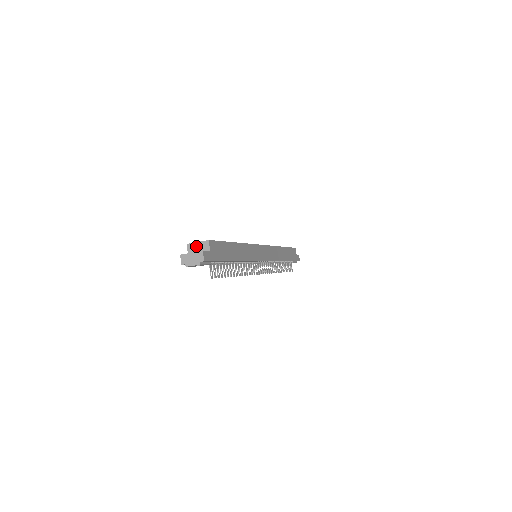
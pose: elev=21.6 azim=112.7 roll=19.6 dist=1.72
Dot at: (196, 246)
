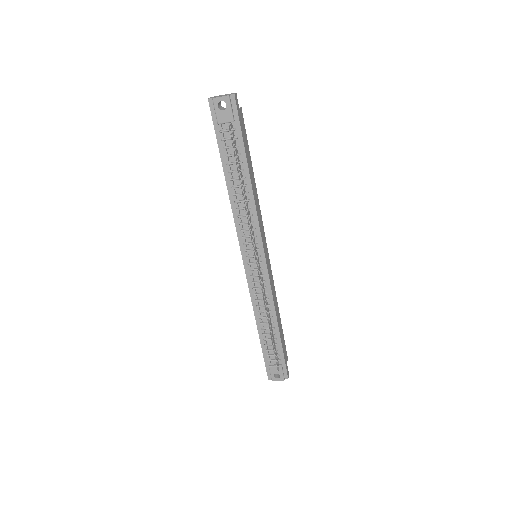
Dot at: occluded
